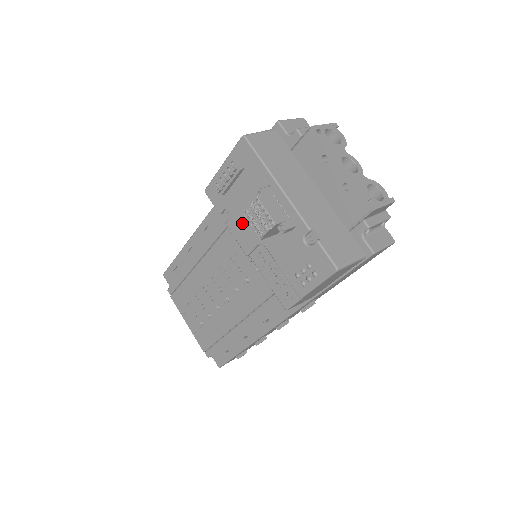
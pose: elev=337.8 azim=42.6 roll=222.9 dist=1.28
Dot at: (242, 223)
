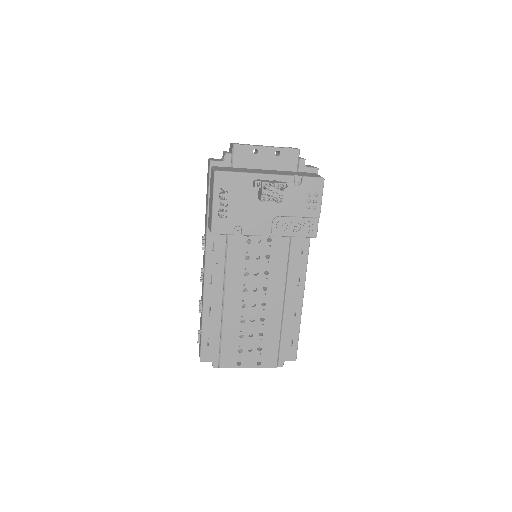
Dot at: (253, 221)
